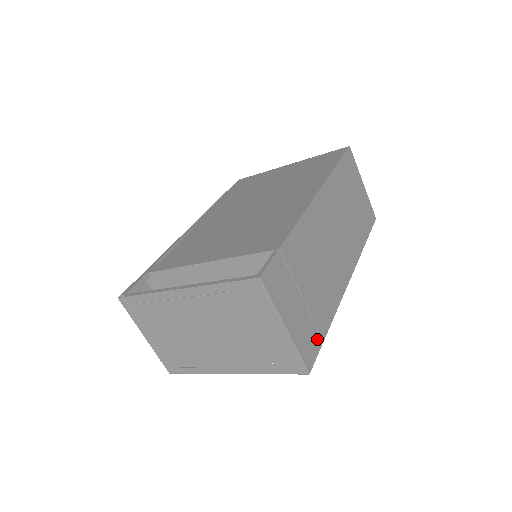
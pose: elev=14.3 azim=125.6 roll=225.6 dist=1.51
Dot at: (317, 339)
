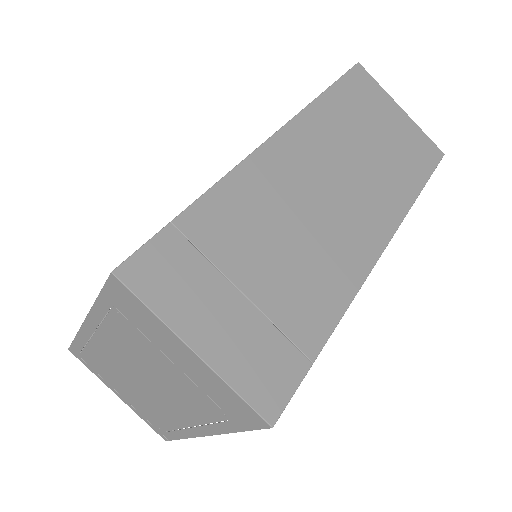
Dot at: (293, 360)
